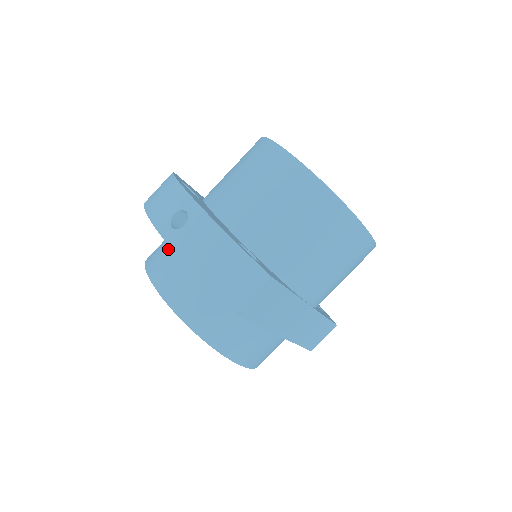
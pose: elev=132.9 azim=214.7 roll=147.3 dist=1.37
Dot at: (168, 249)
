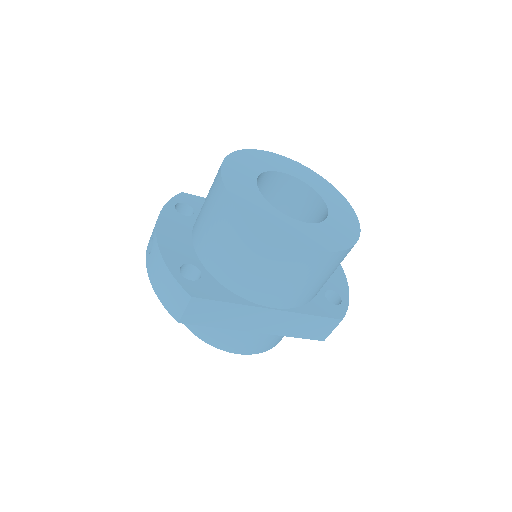
Dot at: occluded
